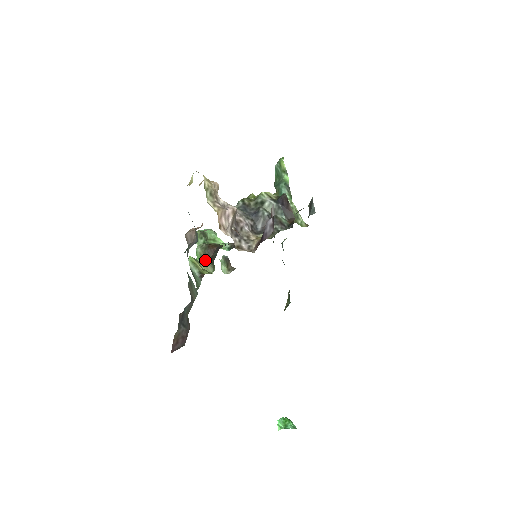
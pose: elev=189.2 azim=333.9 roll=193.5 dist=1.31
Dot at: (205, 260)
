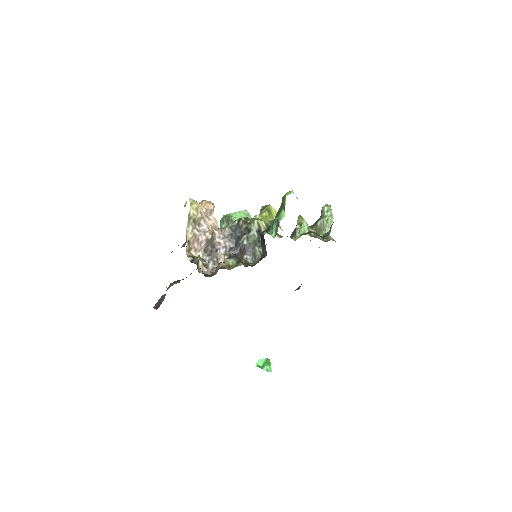
Dot at: occluded
